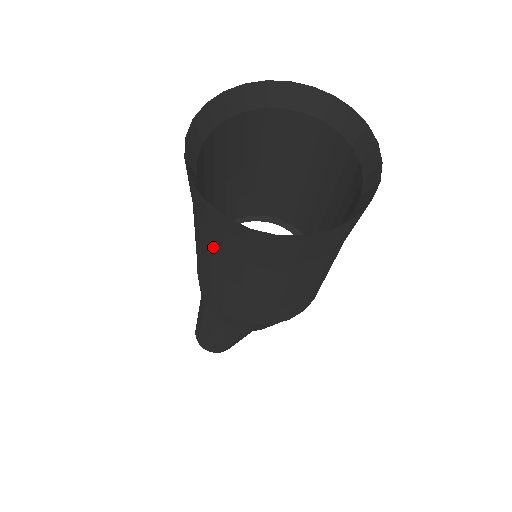
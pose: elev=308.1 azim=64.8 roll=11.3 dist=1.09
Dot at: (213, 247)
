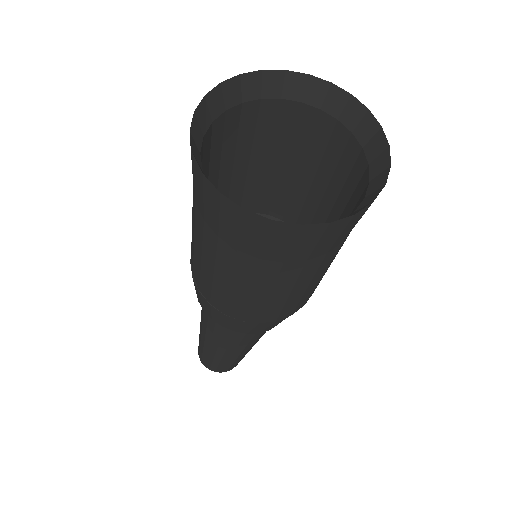
Dot at: (264, 265)
